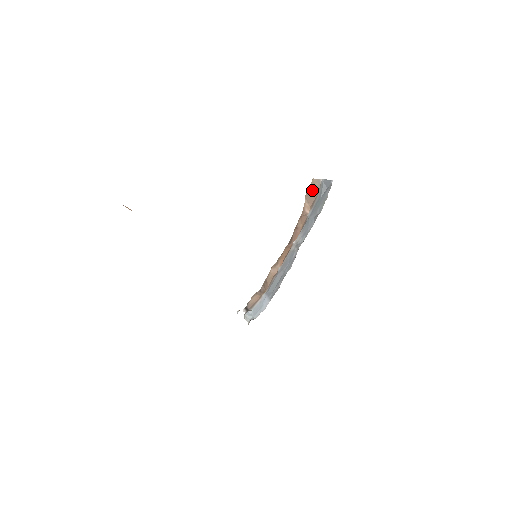
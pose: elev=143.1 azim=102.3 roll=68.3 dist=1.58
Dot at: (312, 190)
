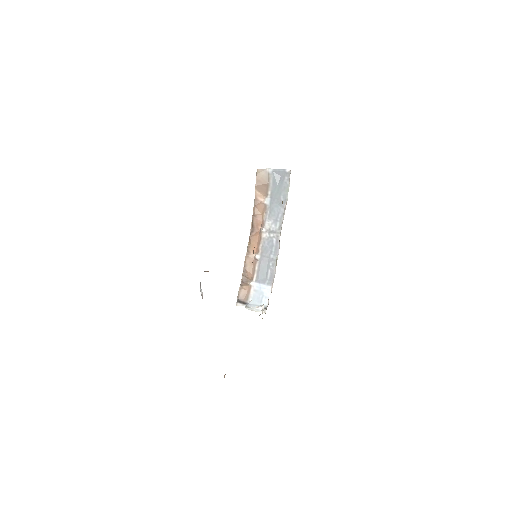
Dot at: (261, 180)
